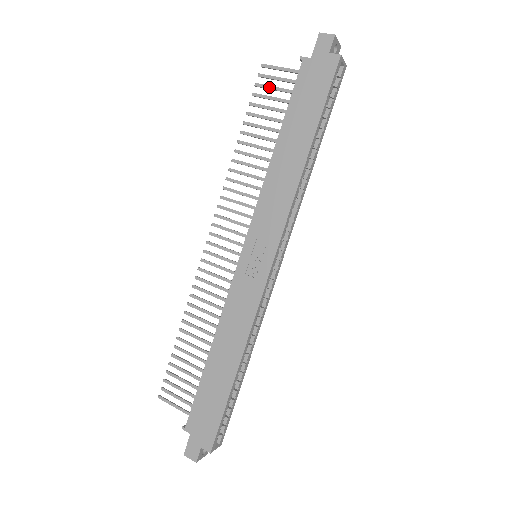
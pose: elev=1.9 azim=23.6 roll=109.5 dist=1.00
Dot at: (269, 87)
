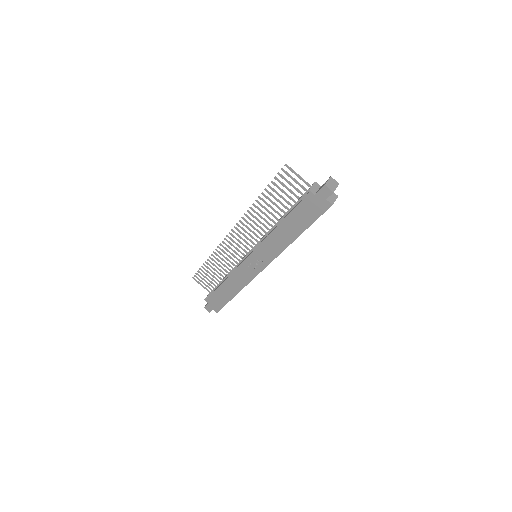
Dot at: (286, 181)
